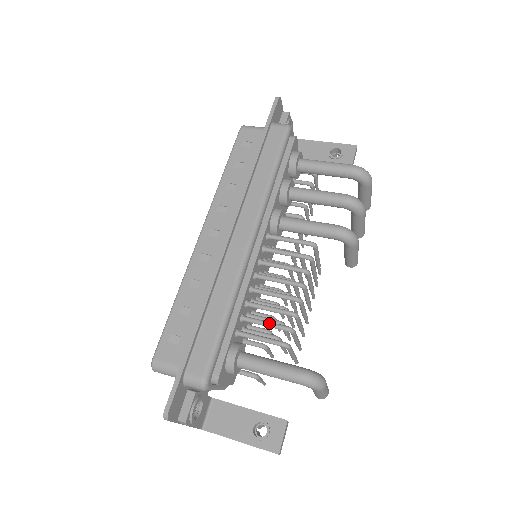
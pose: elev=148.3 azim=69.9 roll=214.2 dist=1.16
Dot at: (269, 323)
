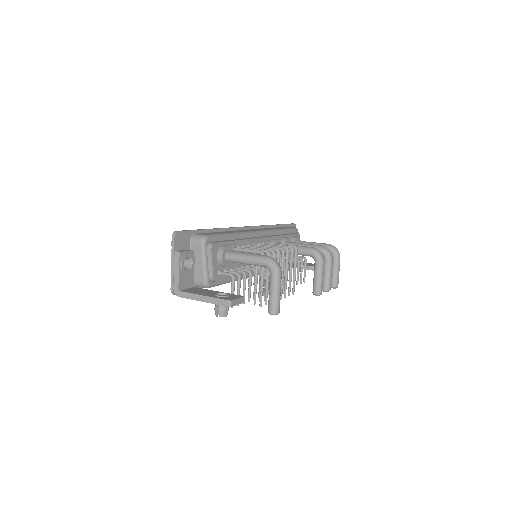
Dot at: (255, 248)
